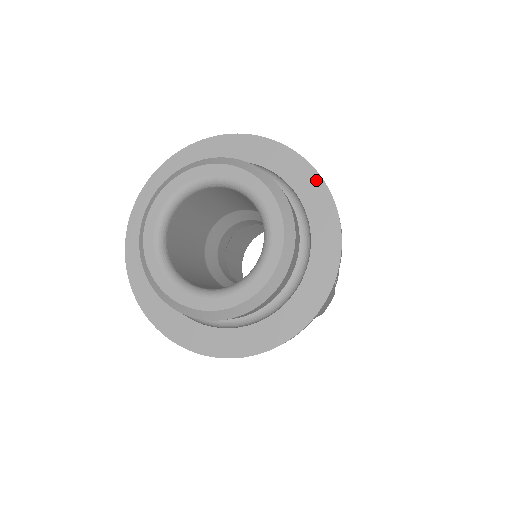
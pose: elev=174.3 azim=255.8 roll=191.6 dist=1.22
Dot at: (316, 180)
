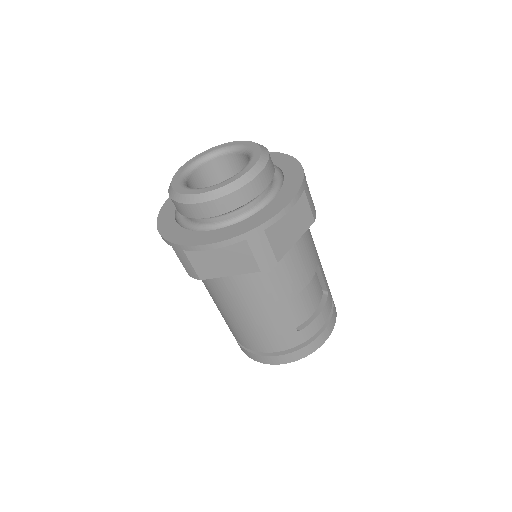
Dot at: (300, 174)
